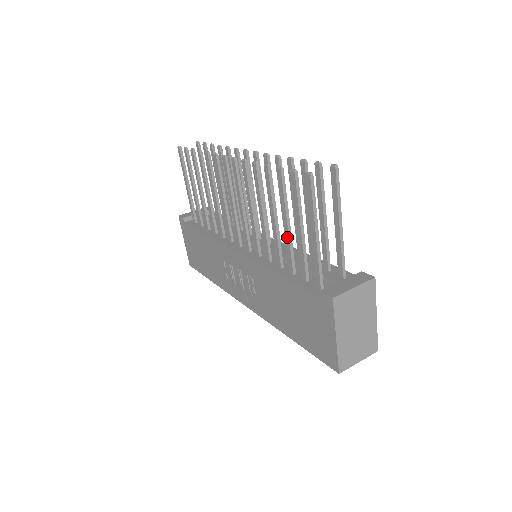
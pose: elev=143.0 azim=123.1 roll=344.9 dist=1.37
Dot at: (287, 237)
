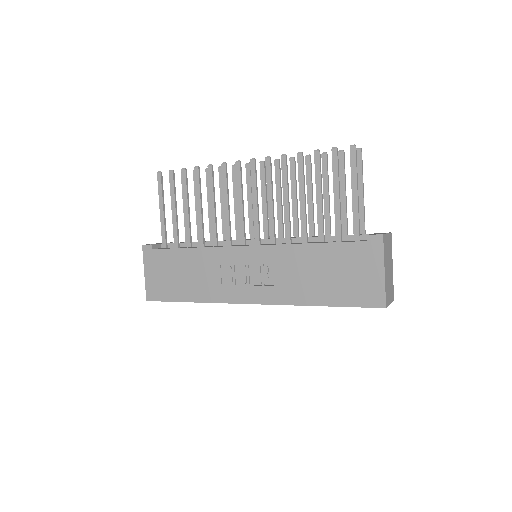
Dot at: (320, 208)
